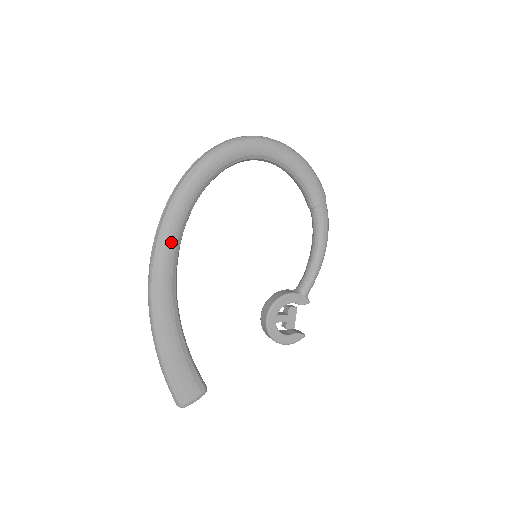
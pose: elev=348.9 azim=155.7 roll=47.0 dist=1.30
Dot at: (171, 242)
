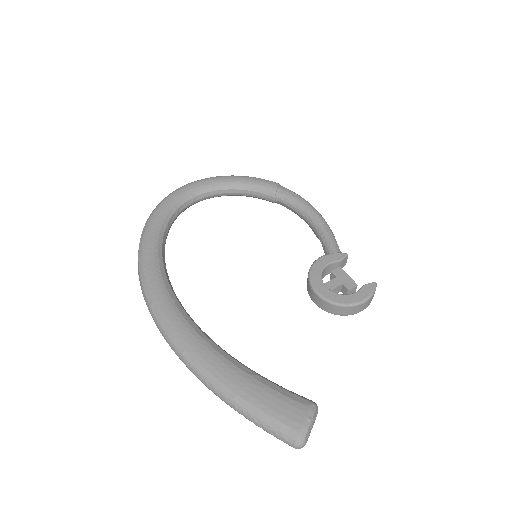
Dot at: (157, 285)
